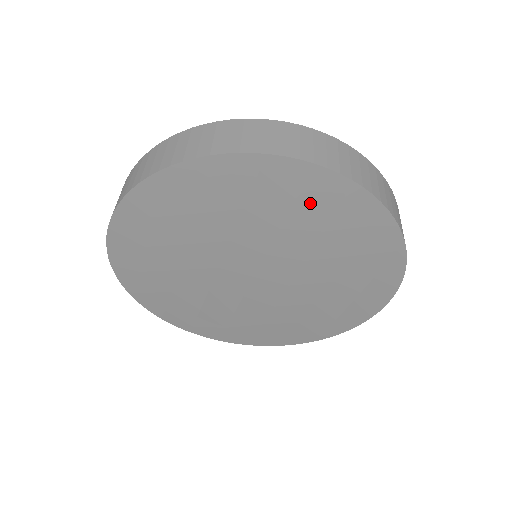
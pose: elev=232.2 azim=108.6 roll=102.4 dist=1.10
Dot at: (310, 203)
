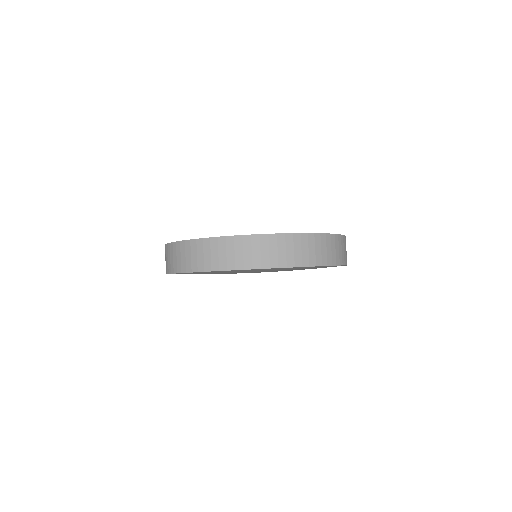
Dot at: occluded
